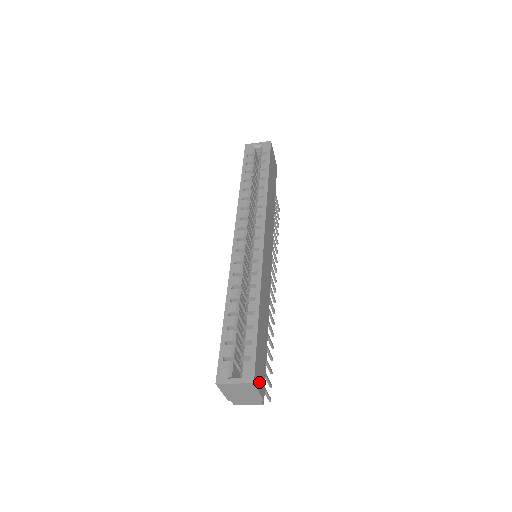
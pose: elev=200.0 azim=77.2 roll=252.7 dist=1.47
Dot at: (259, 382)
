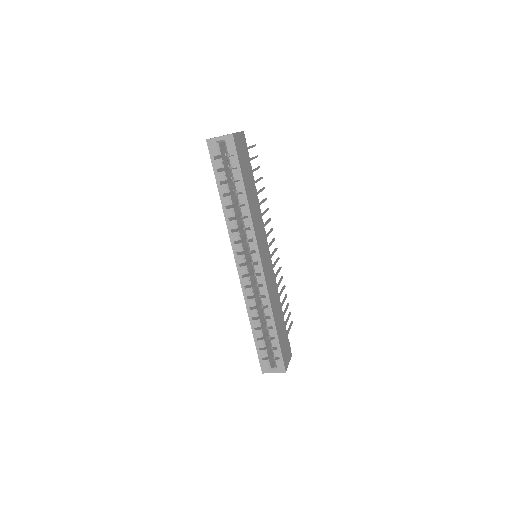
Dot at: (287, 359)
